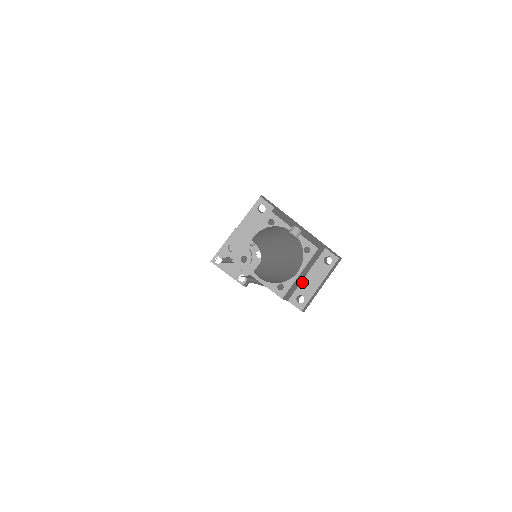
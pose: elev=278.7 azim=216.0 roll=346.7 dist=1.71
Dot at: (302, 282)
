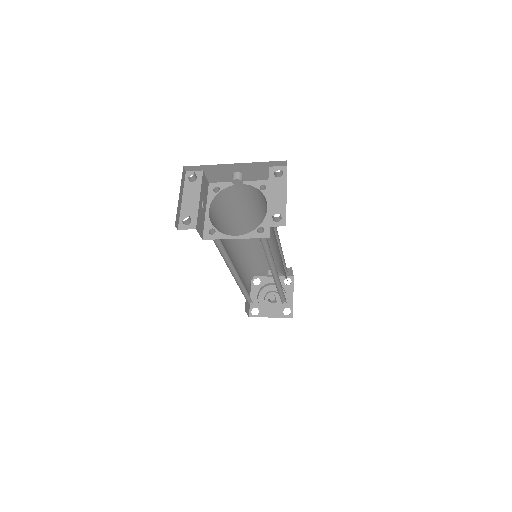
Dot at: (268, 204)
